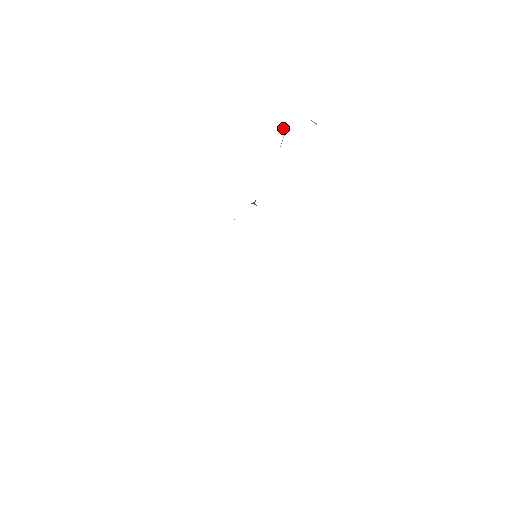
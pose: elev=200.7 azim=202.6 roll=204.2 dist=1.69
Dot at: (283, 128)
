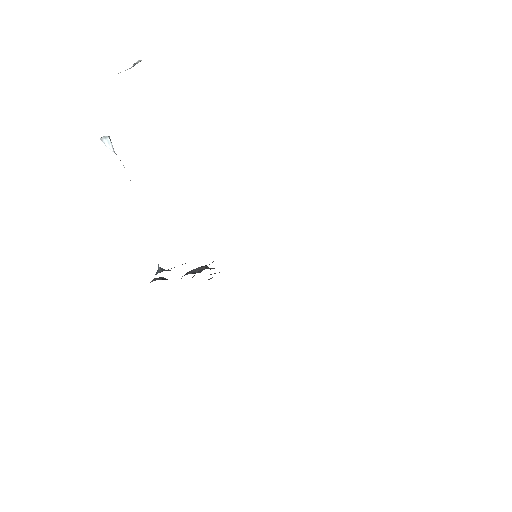
Dot at: occluded
